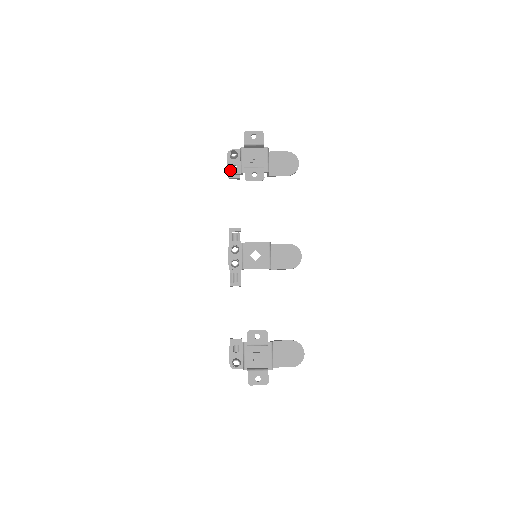
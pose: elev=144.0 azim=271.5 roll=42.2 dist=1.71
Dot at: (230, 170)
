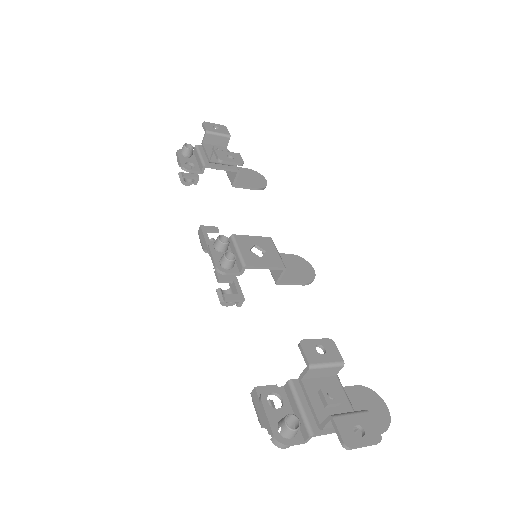
Dot at: (185, 166)
